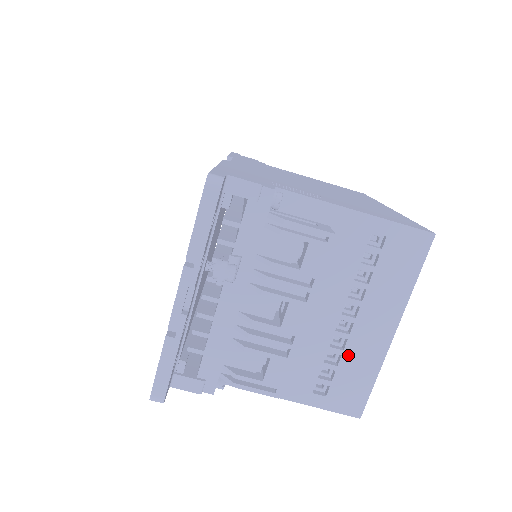
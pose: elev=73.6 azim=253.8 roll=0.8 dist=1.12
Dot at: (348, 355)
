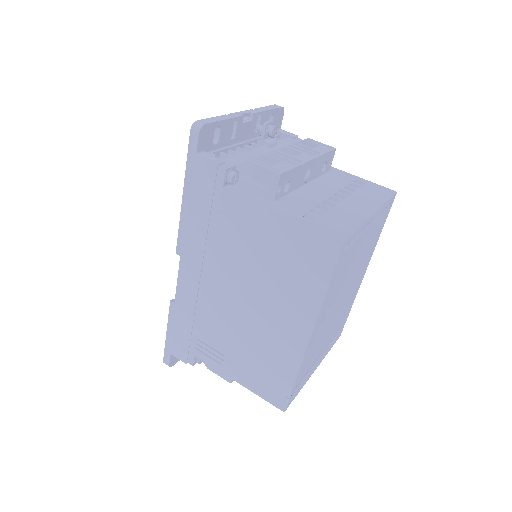
Dot at: (336, 210)
